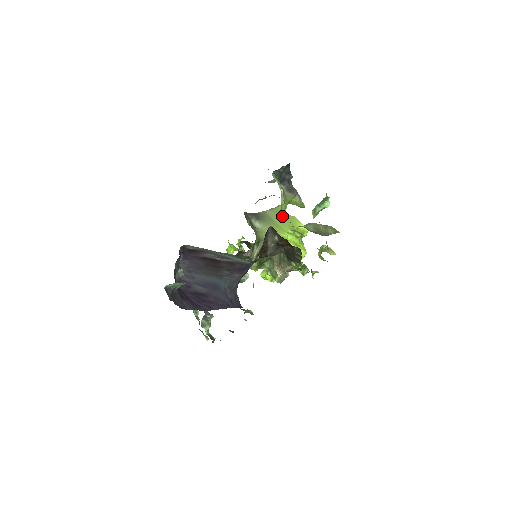
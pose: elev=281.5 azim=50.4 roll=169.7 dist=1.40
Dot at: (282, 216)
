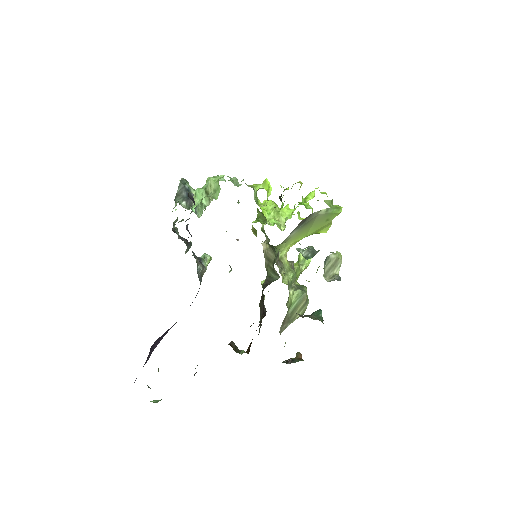
Dot at: occluded
